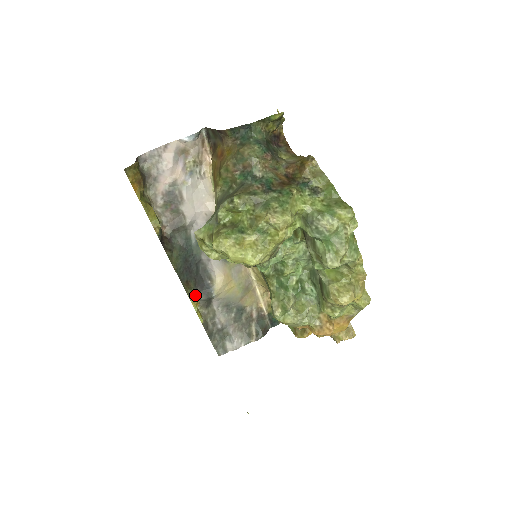
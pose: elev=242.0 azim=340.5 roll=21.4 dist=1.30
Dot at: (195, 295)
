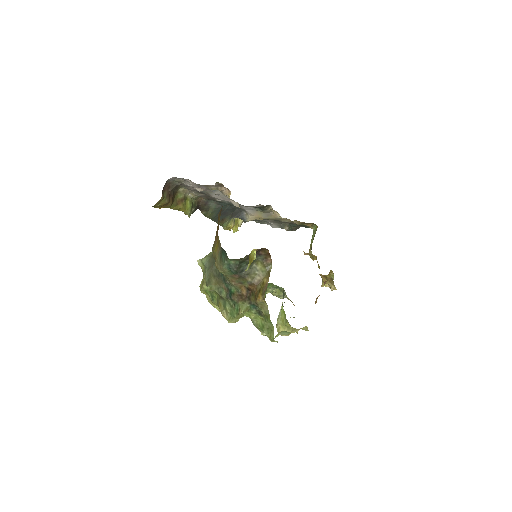
Dot at: occluded
